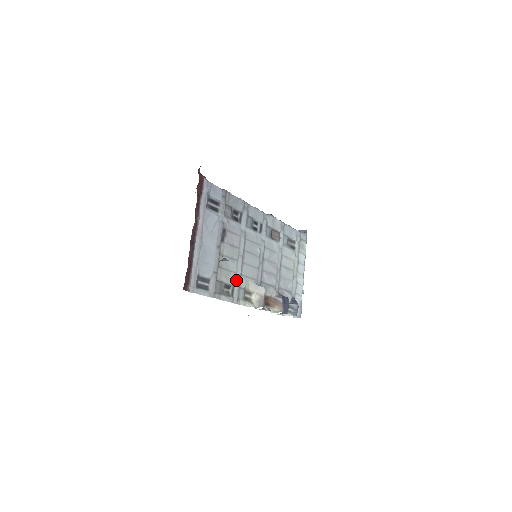
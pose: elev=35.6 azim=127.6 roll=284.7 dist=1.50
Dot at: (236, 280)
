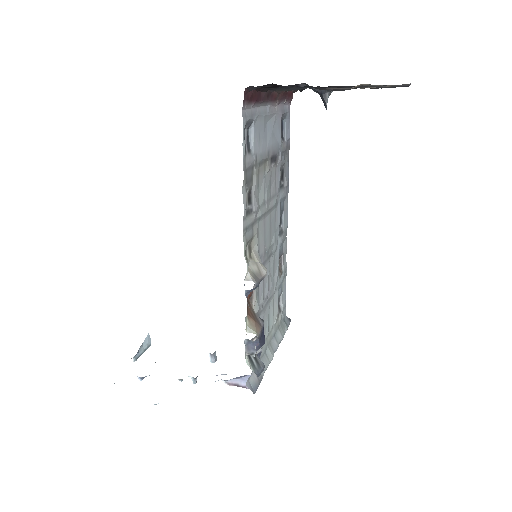
Dot at: (256, 211)
